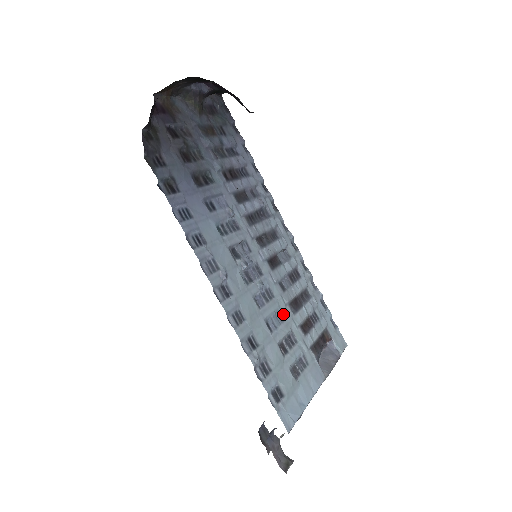
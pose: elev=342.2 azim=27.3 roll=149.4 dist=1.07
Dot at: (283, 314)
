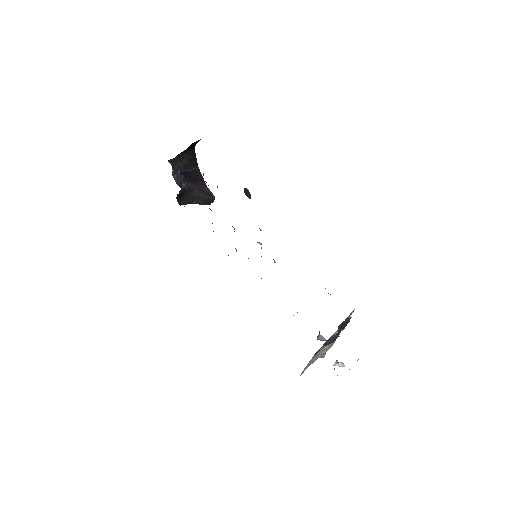
Dot at: occluded
